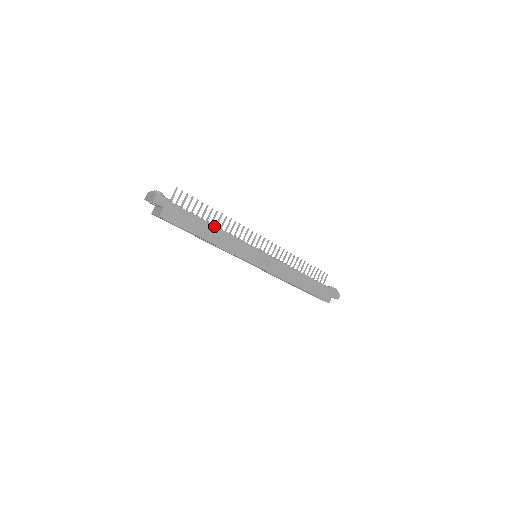
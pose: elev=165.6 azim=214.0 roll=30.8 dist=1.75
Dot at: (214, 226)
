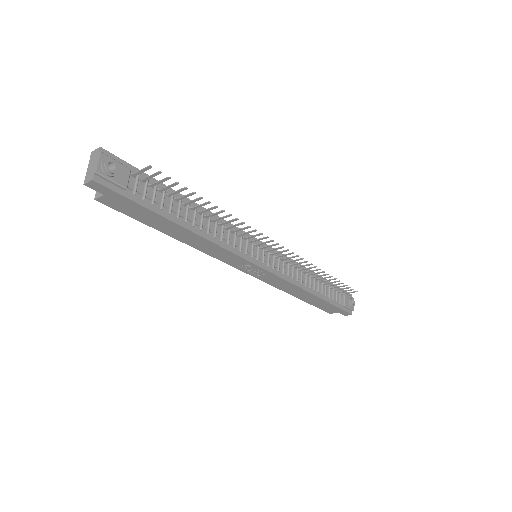
Dot at: (191, 231)
